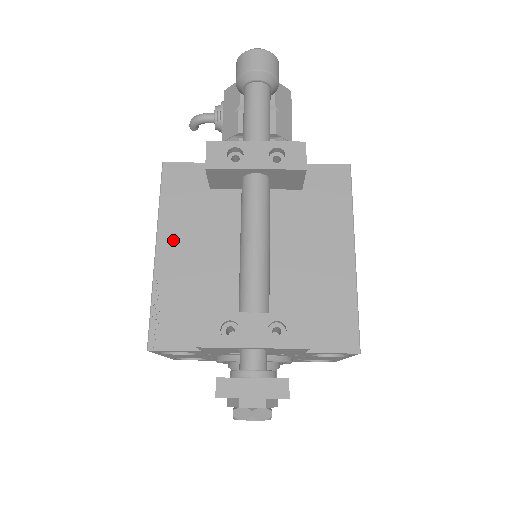
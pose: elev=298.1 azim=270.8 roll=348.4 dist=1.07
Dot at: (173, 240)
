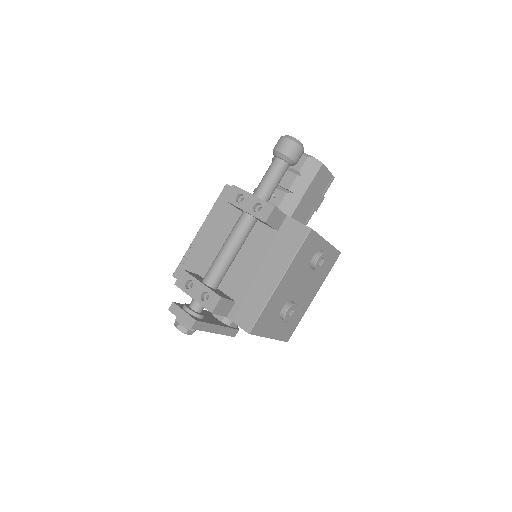
Dot at: (208, 228)
